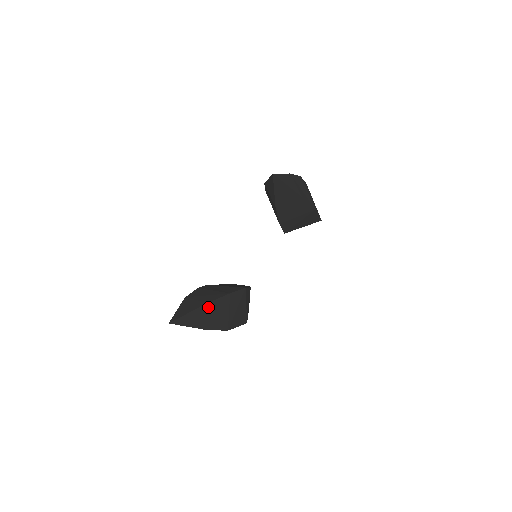
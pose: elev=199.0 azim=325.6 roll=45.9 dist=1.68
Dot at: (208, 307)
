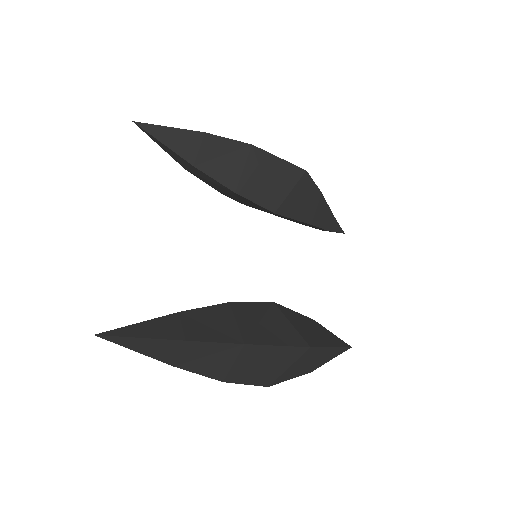
Dot at: (181, 317)
